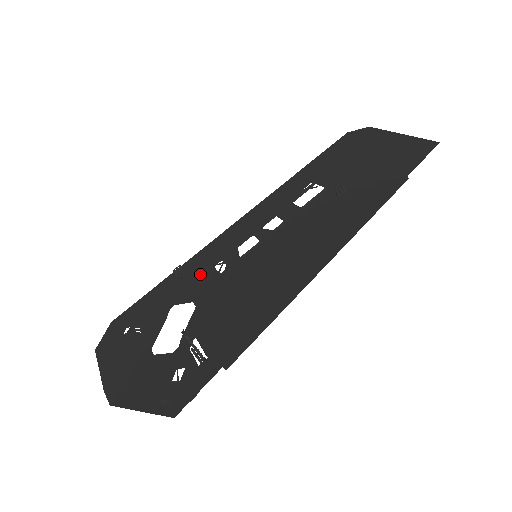
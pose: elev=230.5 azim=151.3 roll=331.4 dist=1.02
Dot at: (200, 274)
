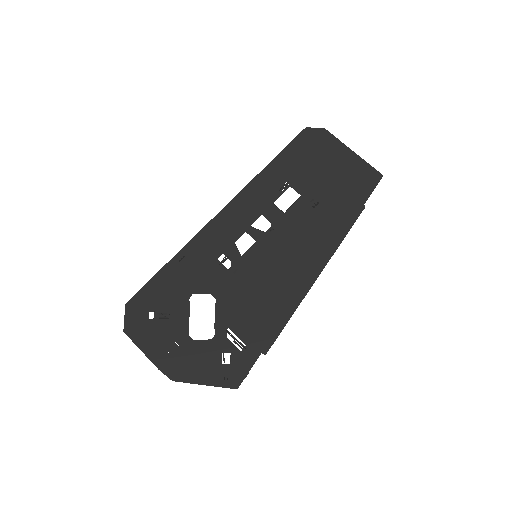
Dot at: (206, 265)
